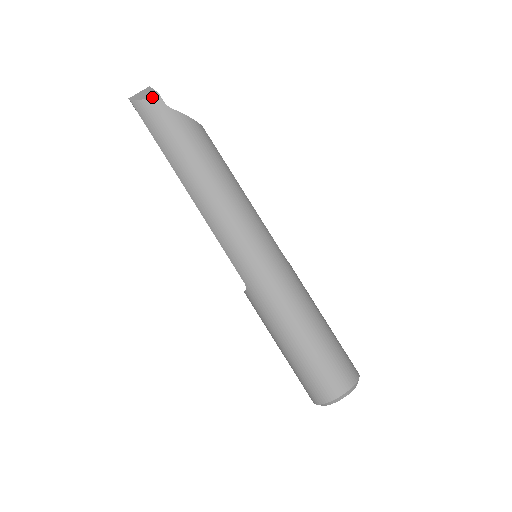
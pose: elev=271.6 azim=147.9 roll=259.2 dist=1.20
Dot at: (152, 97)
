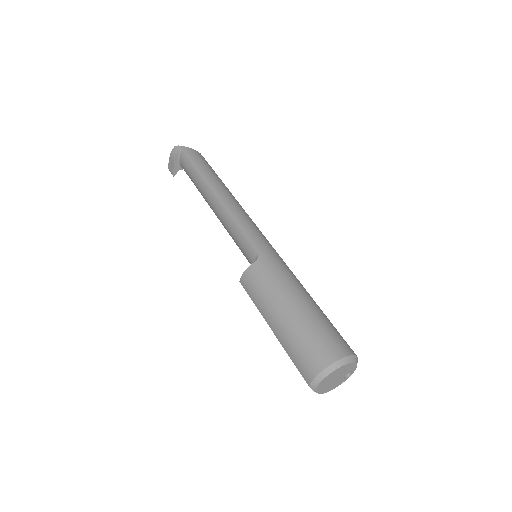
Dot at: (198, 152)
